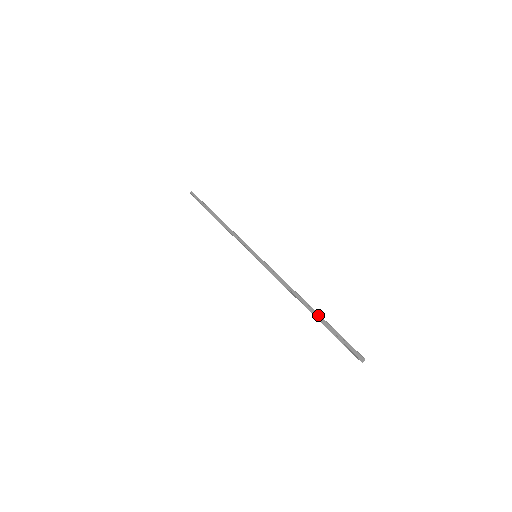
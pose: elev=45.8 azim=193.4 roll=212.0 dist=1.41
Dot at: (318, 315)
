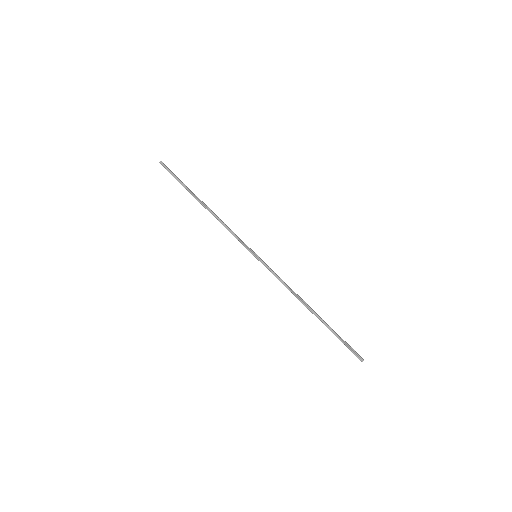
Dot at: occluded
